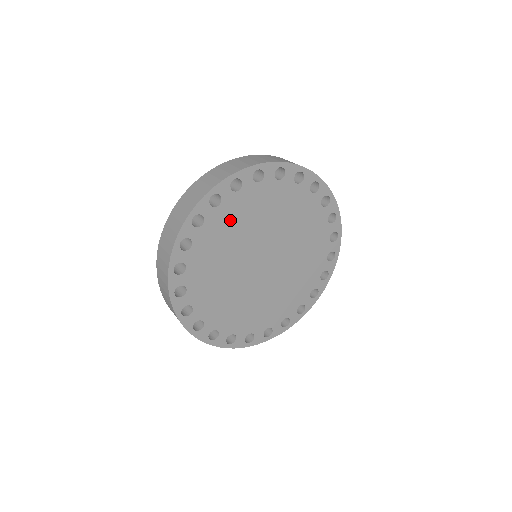
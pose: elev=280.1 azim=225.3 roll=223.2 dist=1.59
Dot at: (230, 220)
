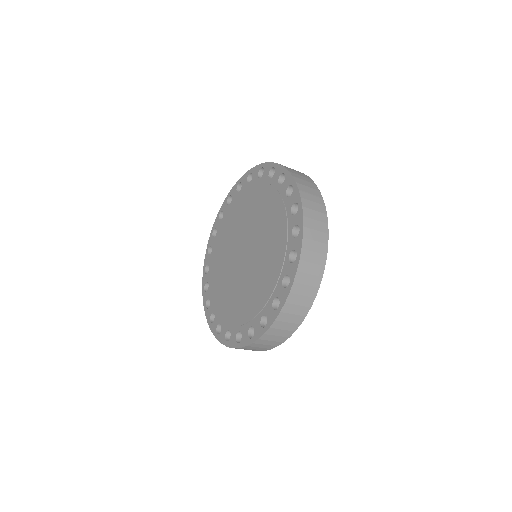
Dot at: occluded
